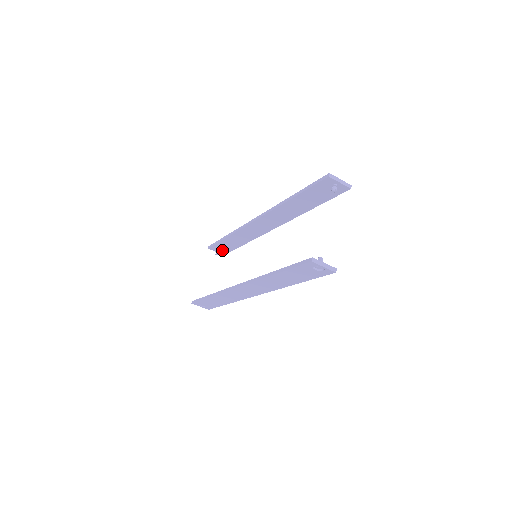
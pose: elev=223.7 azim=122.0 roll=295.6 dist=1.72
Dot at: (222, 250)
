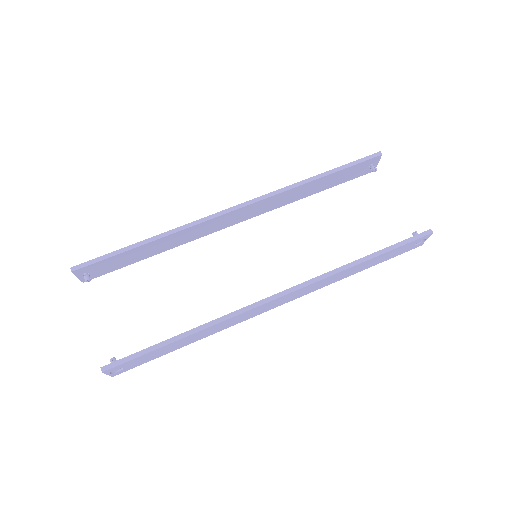
Dot at: (96, 271)
